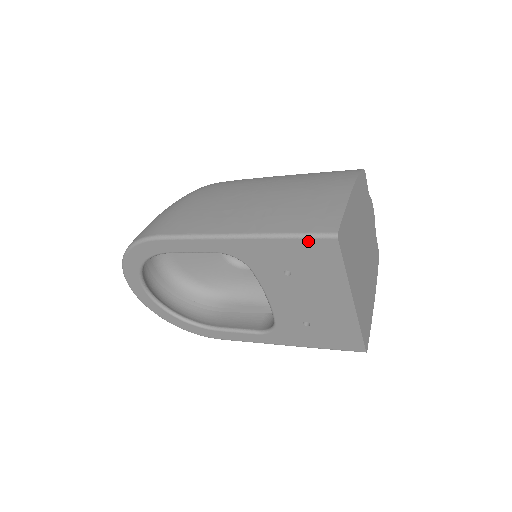
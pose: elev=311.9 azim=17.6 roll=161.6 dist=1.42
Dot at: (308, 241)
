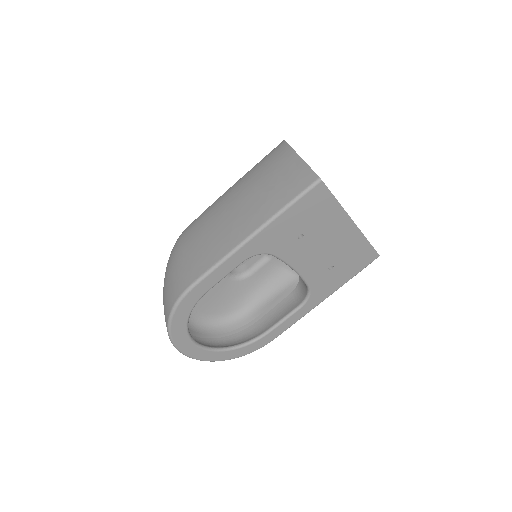
Dot at: (304, 199)
